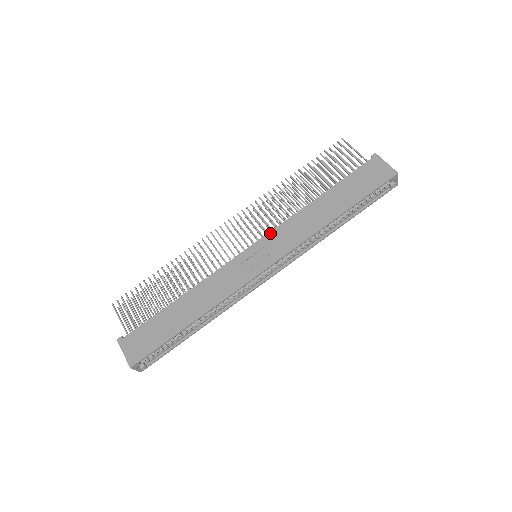
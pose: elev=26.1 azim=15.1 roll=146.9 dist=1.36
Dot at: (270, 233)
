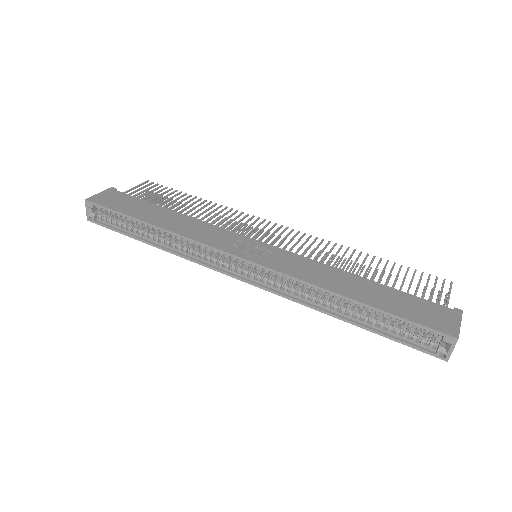
Dot at: (288, 251)
